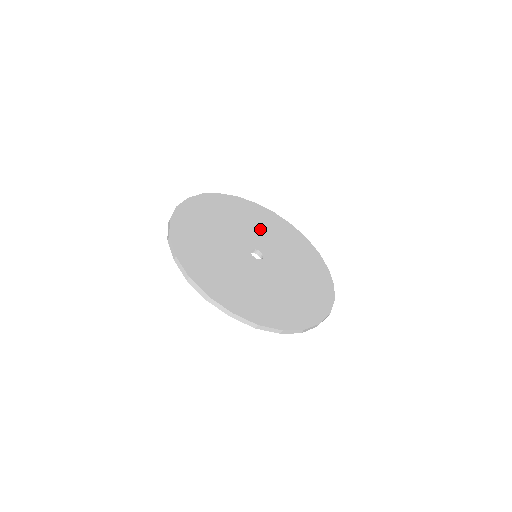
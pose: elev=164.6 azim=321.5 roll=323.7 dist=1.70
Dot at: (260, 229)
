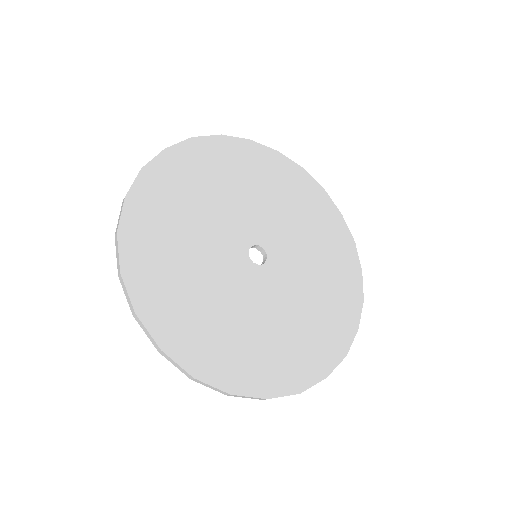
Dot at: (244, 194)
